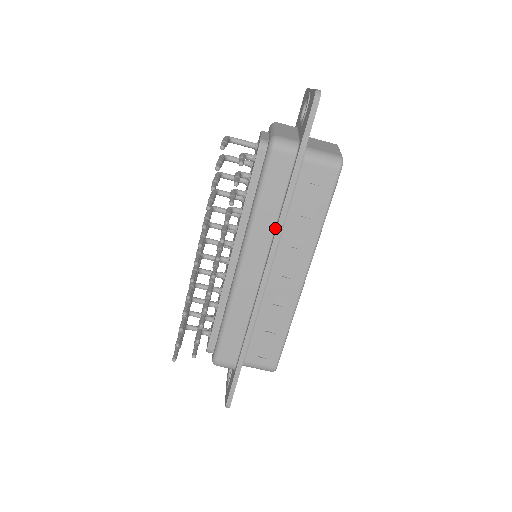
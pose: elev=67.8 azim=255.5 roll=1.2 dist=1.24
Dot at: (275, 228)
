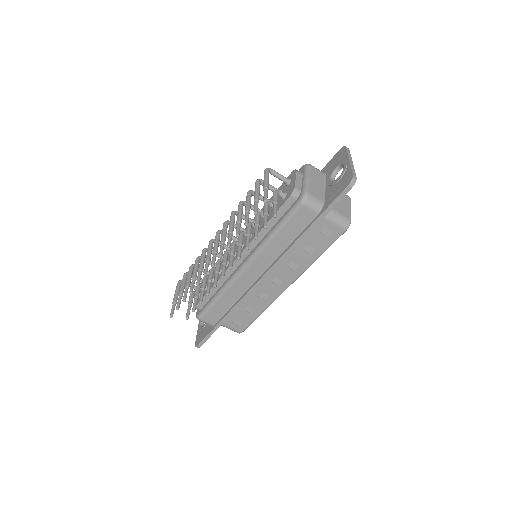
Dot at: (280, 254)
